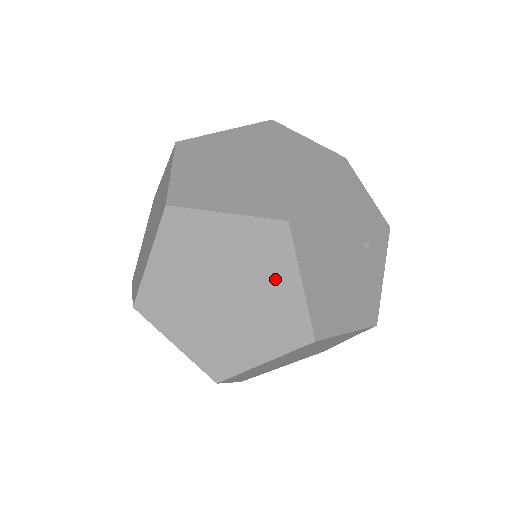
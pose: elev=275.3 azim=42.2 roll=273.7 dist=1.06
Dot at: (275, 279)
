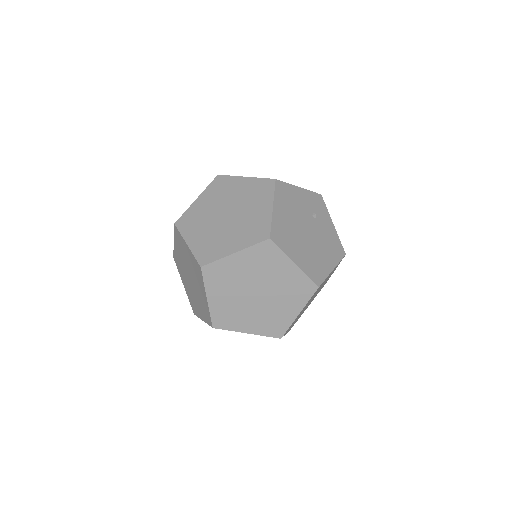
Dot at: (280, 270)
